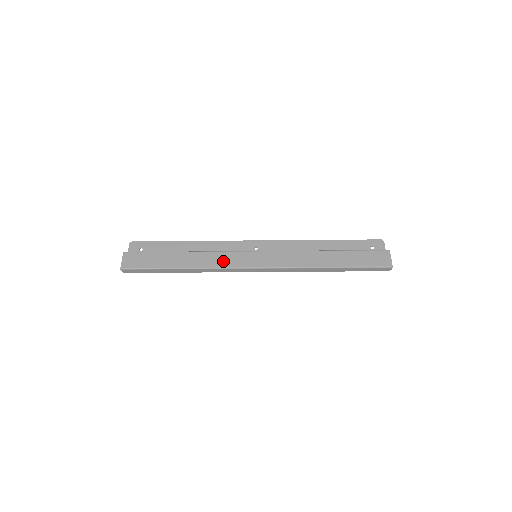
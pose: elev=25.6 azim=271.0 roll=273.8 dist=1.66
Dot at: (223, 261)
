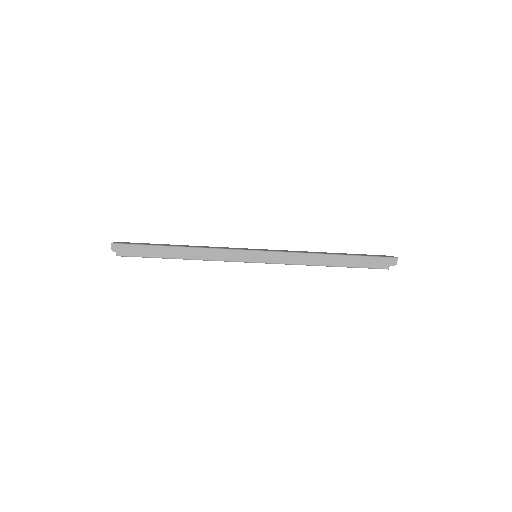
Dot at: occluded
